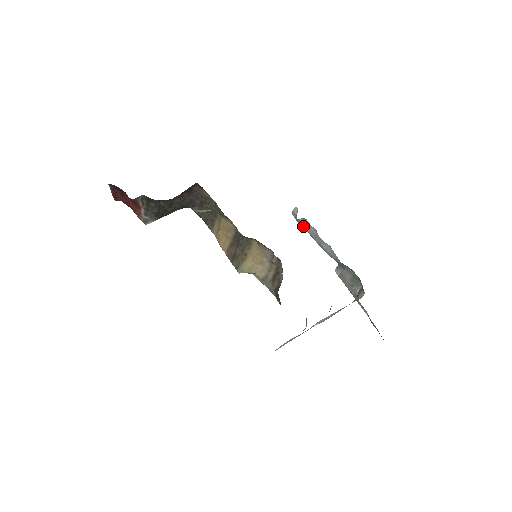
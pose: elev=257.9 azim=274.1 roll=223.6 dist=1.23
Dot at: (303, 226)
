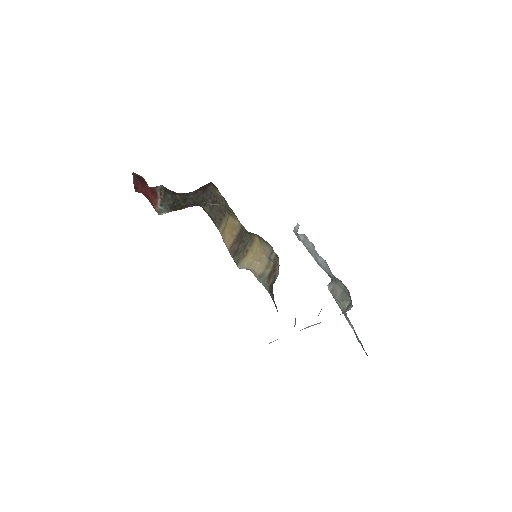
Dot at: (302, 242)
